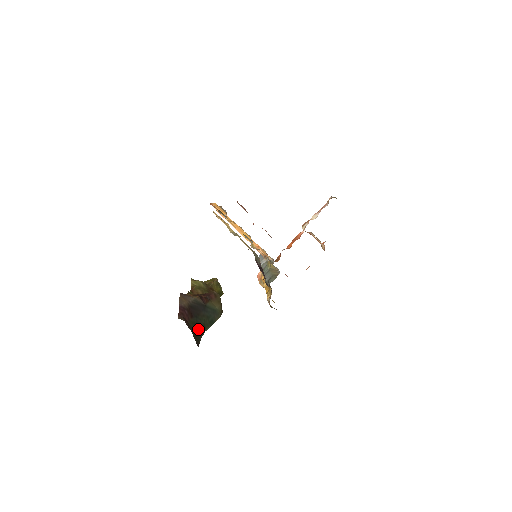
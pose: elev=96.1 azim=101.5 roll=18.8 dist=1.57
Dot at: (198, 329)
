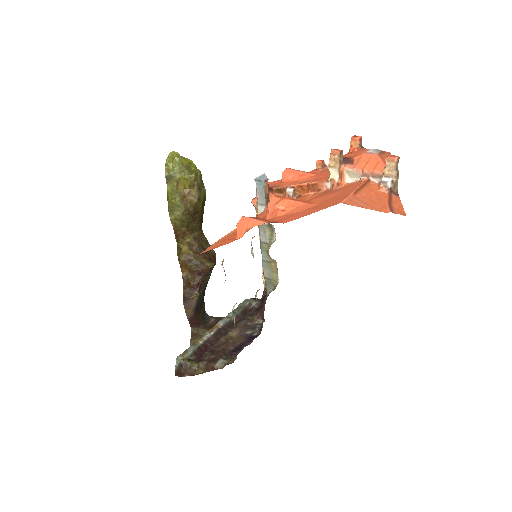
Dot at: (202, 303)
